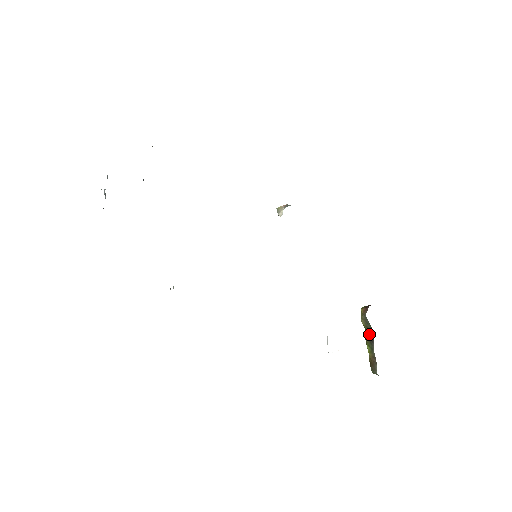
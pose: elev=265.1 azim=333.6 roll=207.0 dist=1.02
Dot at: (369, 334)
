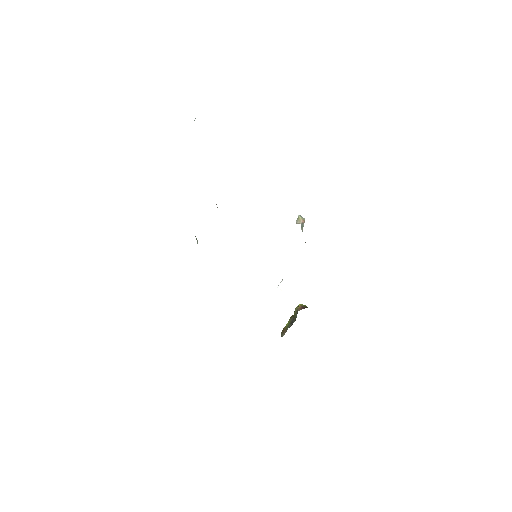
Dot at: (293, 319)
